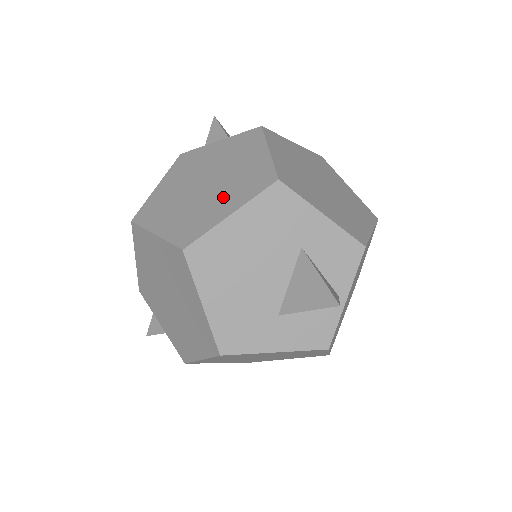
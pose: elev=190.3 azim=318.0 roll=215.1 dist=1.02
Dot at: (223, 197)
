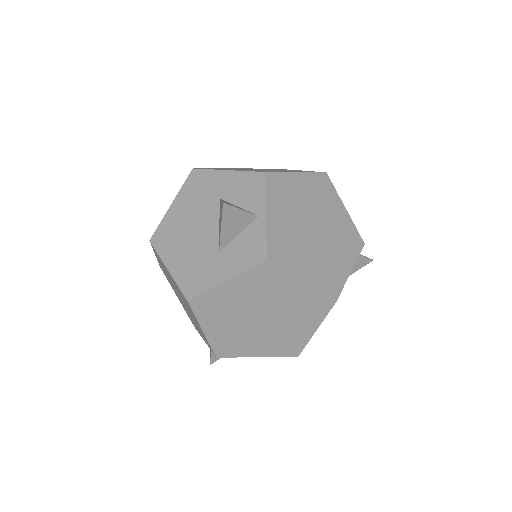
Dot at: occluded
